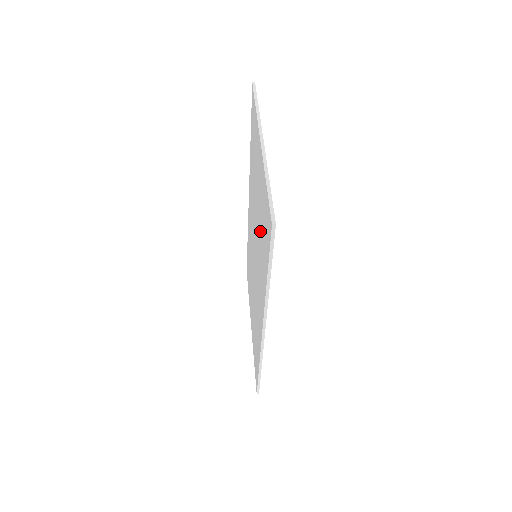
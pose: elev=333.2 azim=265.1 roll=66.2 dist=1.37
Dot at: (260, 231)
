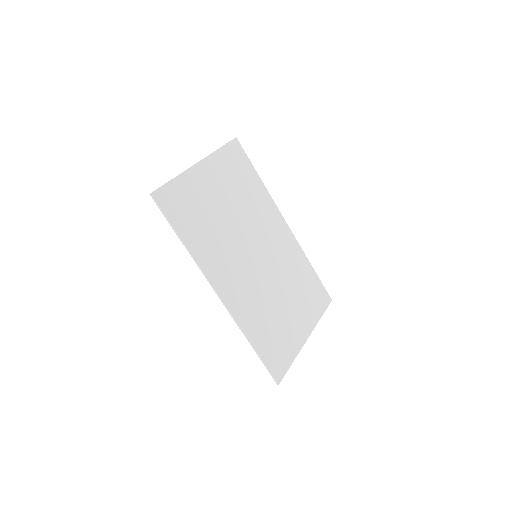
Dot at: (211, 221)
